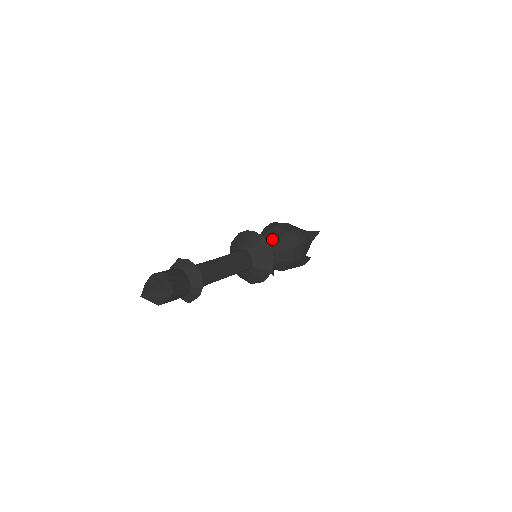
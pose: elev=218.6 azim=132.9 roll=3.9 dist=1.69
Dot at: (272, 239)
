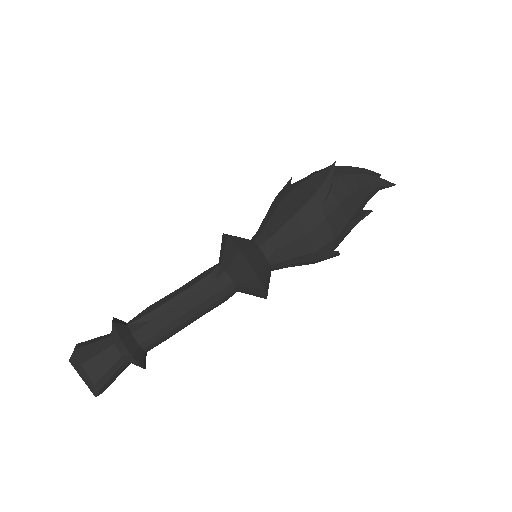
Dot at: (287, 256)
